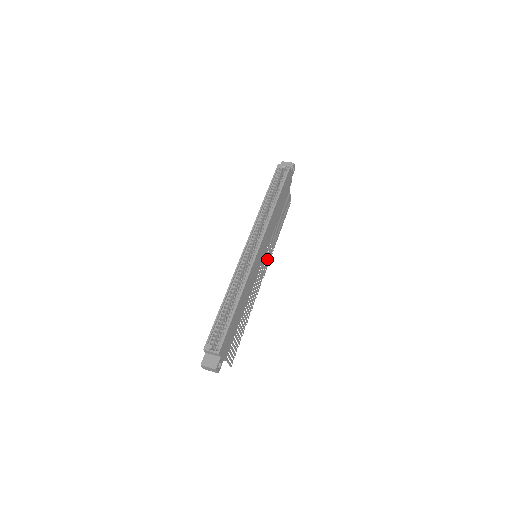
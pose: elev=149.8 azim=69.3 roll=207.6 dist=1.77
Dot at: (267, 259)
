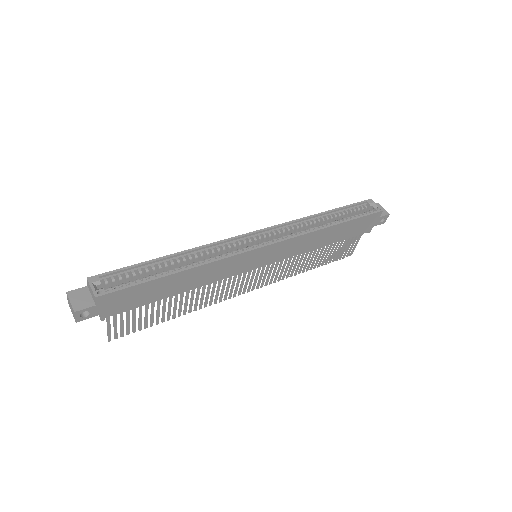
Dot at: (267, 278)
